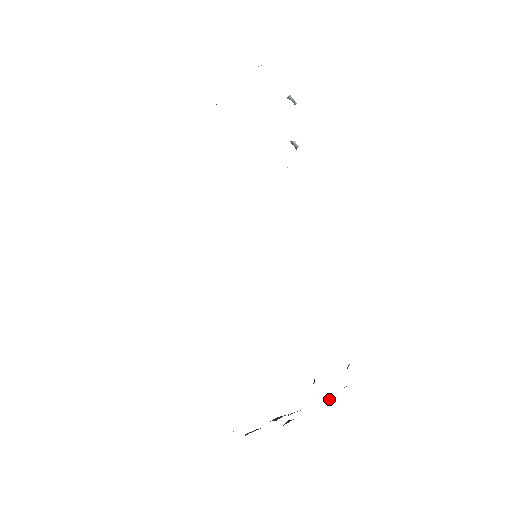
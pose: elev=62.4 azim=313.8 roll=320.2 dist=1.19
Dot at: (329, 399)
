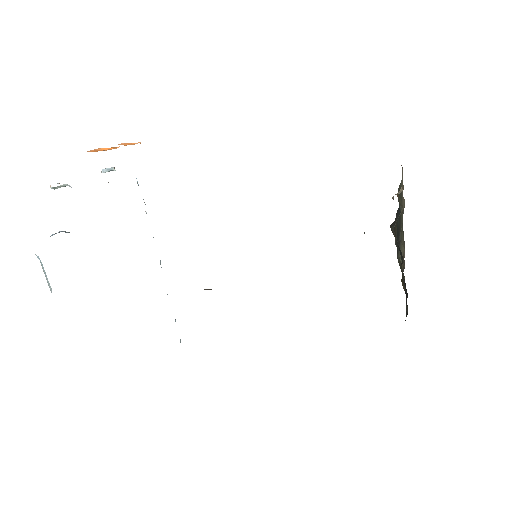
Dot at: occluded
